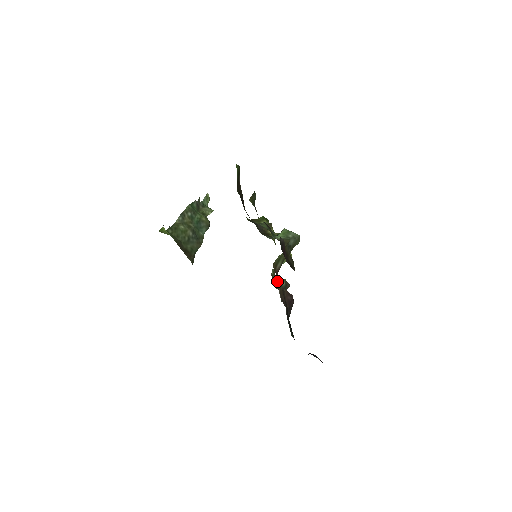
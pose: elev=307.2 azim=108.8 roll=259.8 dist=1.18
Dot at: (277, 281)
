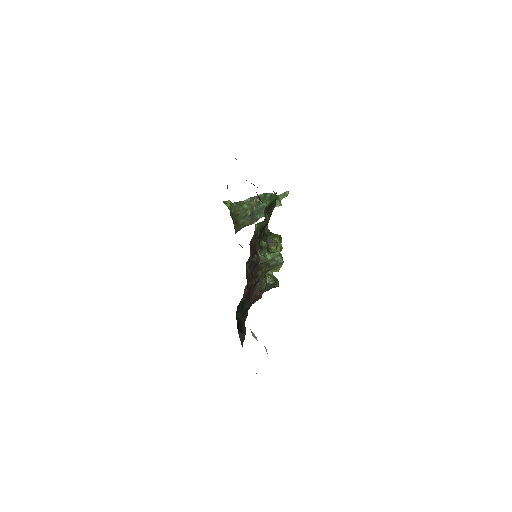
Dot at: (264, 279)
